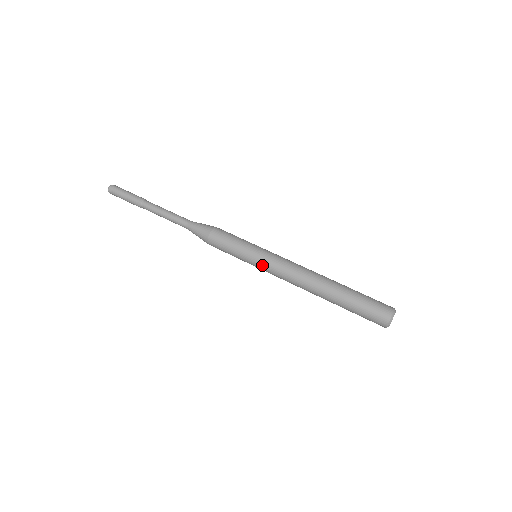
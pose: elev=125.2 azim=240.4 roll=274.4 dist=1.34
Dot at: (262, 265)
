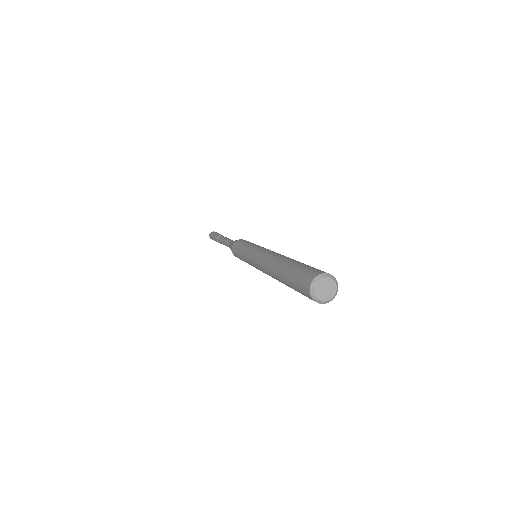
Dot at: (250, 255)
